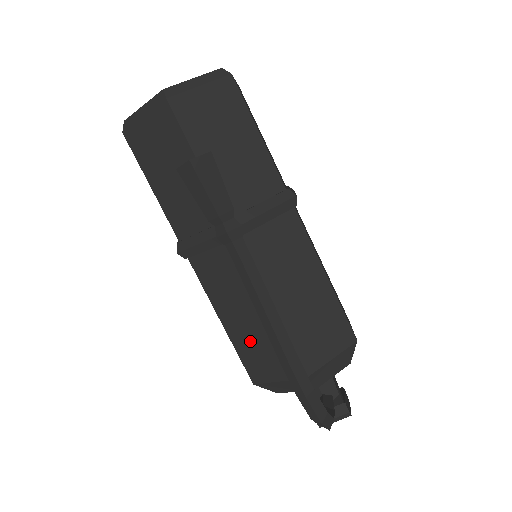
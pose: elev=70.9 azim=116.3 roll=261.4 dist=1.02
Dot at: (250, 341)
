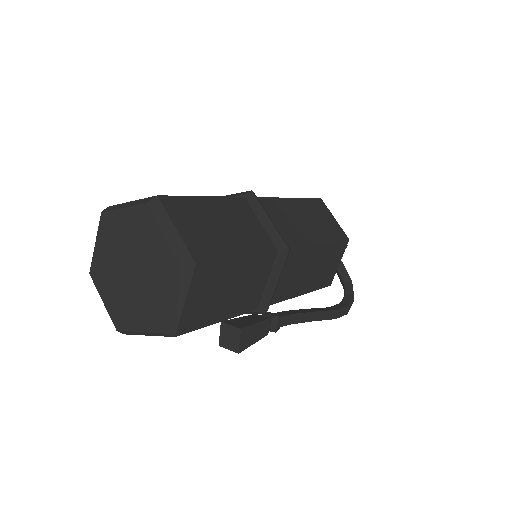
Dot at: occluded
